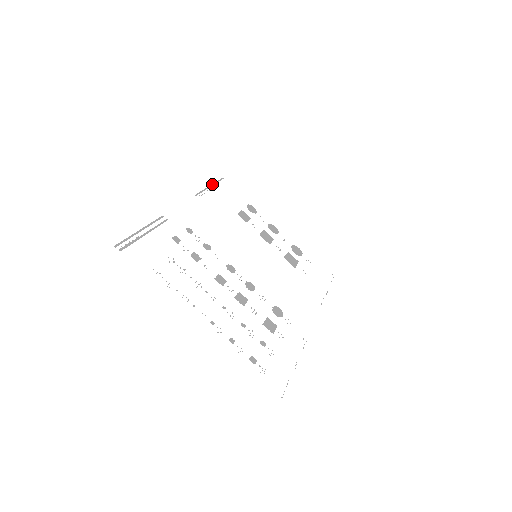
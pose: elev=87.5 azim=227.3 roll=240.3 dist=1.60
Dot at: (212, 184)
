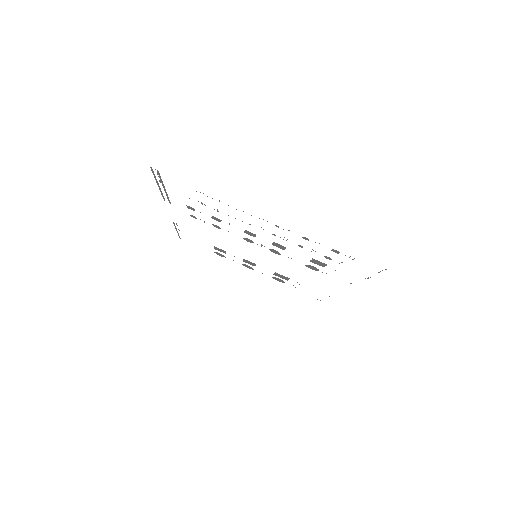
Dot at: (177, 232)
